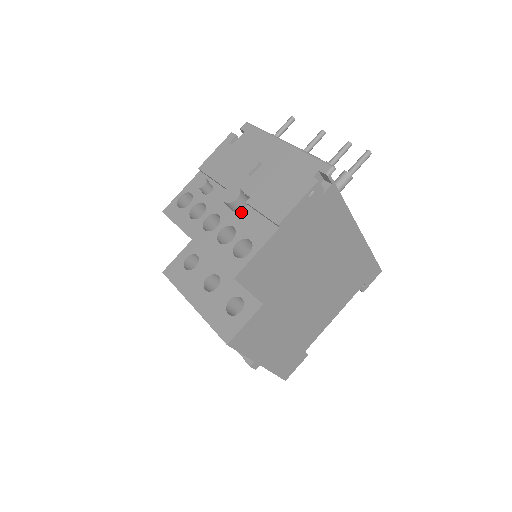
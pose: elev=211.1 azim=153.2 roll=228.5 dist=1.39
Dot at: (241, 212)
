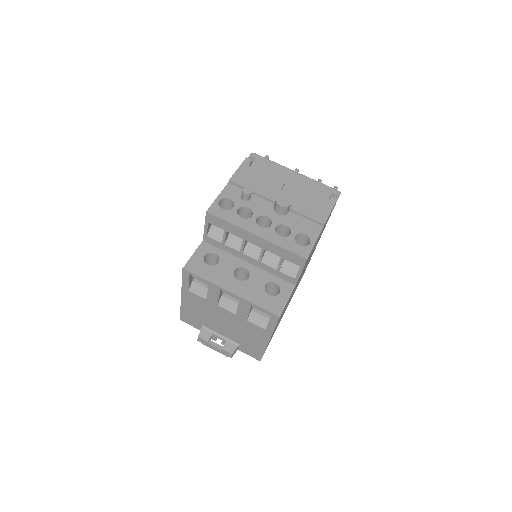
Dot at: (287, 215)
